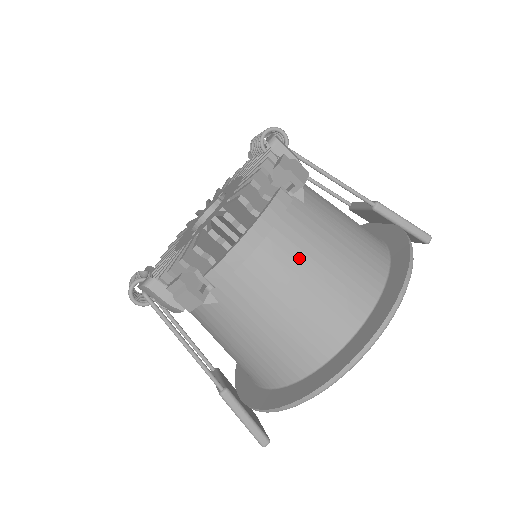
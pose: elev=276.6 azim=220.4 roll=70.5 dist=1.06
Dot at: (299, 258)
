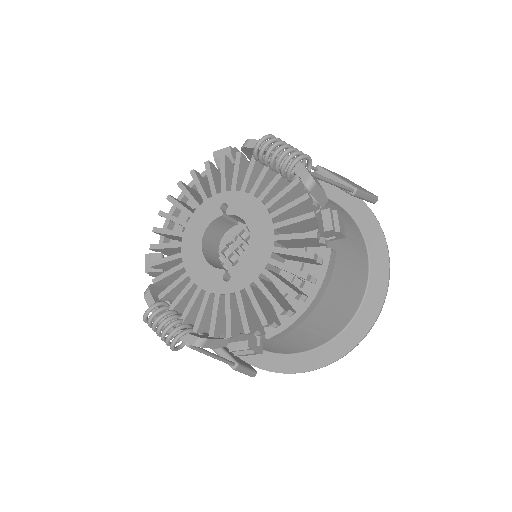
Dot at: (331, 293)
